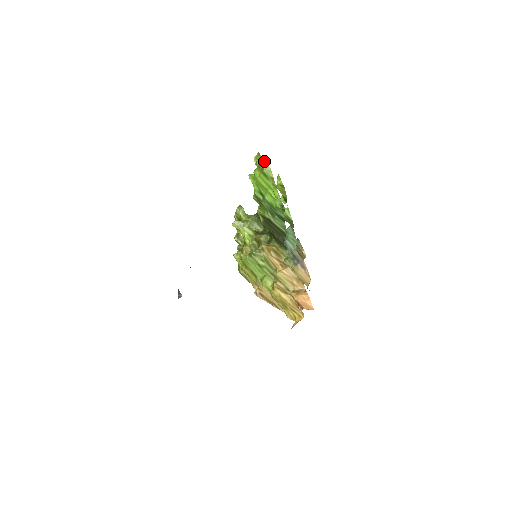
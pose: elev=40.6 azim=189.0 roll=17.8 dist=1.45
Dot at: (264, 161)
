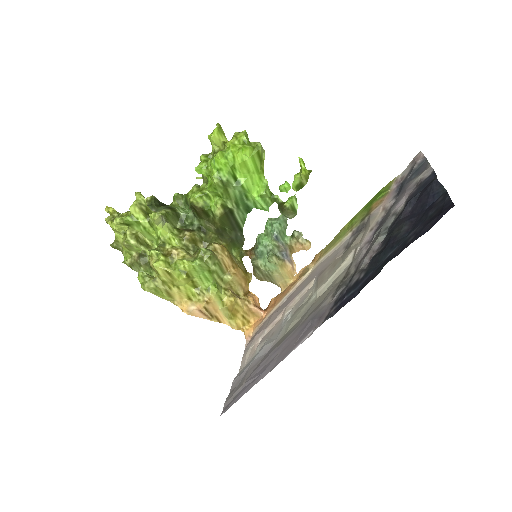
Dot at: occluded
